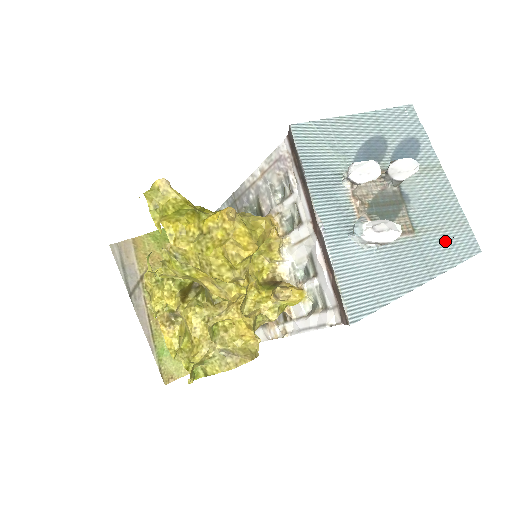
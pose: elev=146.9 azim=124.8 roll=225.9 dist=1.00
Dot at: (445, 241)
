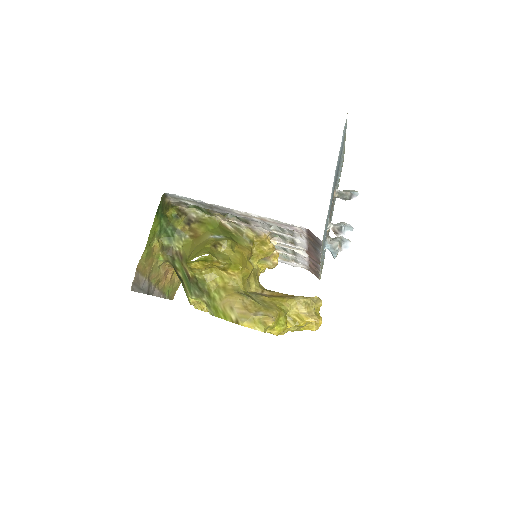
Dot at: (338, 183)
